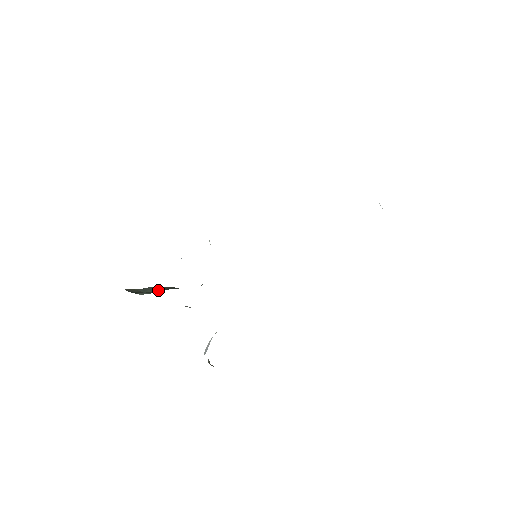
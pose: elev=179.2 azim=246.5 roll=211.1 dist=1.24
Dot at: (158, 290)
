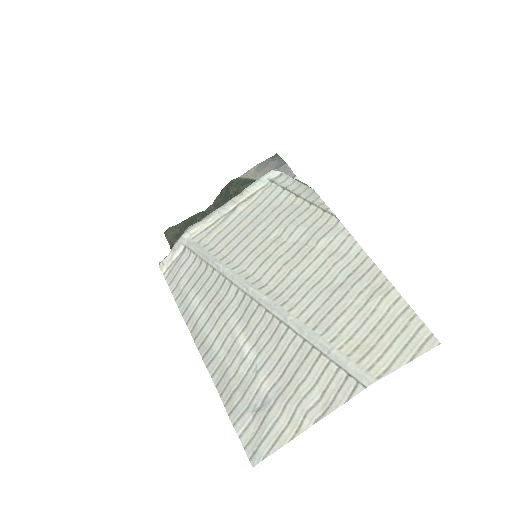
Dot at: occluded
